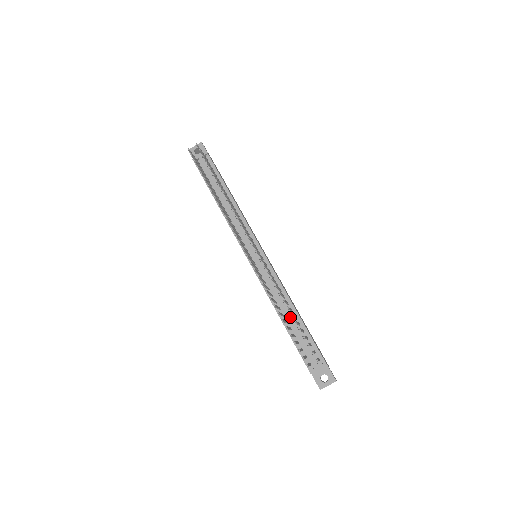
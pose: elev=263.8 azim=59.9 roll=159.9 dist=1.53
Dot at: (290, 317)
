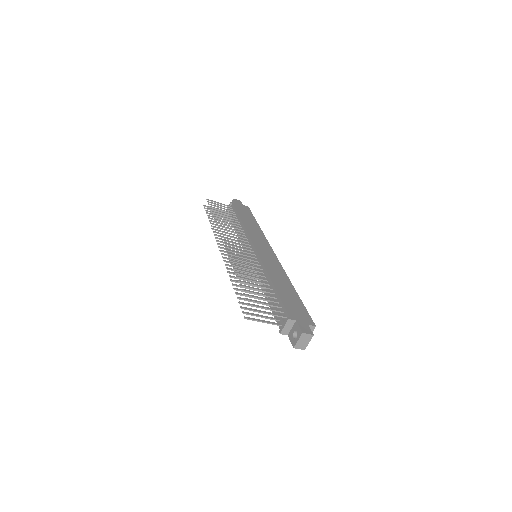
Dot at: (267, 290)
